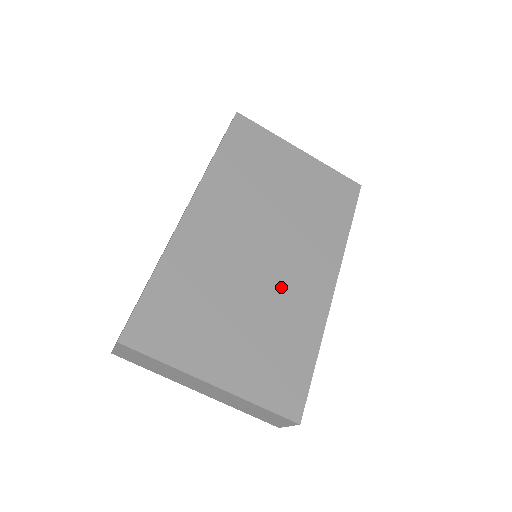
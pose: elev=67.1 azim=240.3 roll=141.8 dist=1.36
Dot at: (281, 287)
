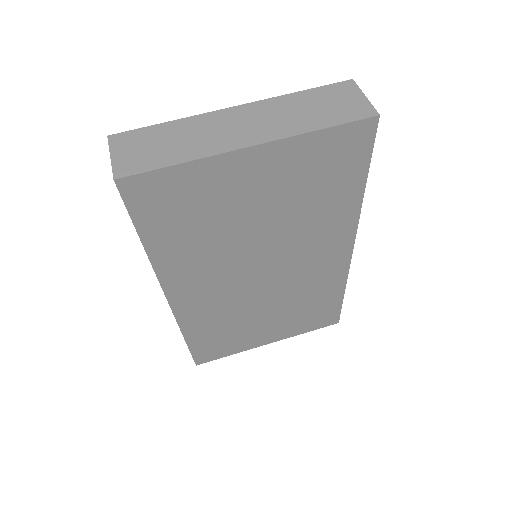
Dot at: occluded
